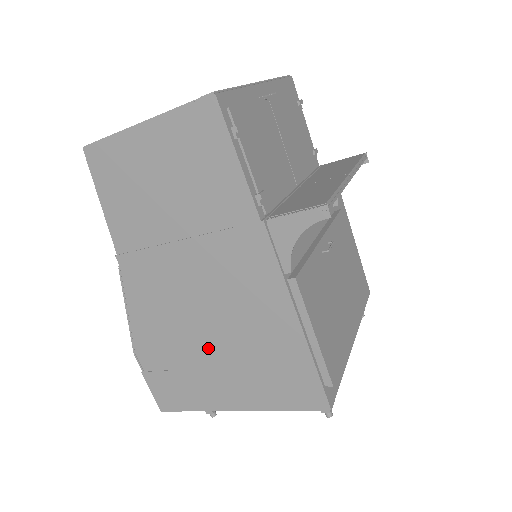
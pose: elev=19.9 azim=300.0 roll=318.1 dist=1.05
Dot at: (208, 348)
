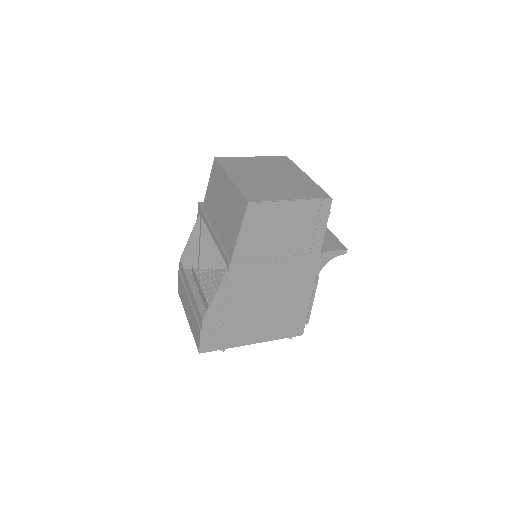
Dot at: (257, 312)
